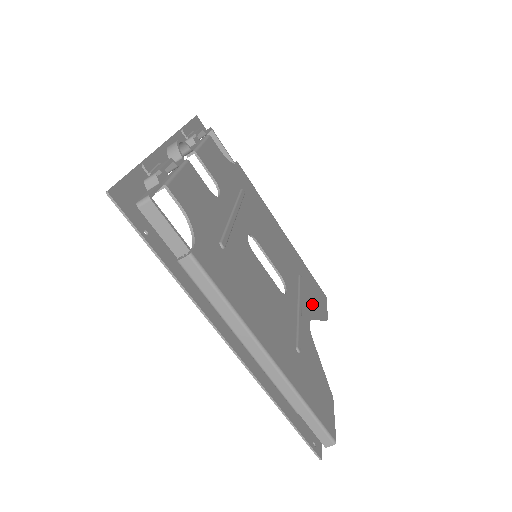
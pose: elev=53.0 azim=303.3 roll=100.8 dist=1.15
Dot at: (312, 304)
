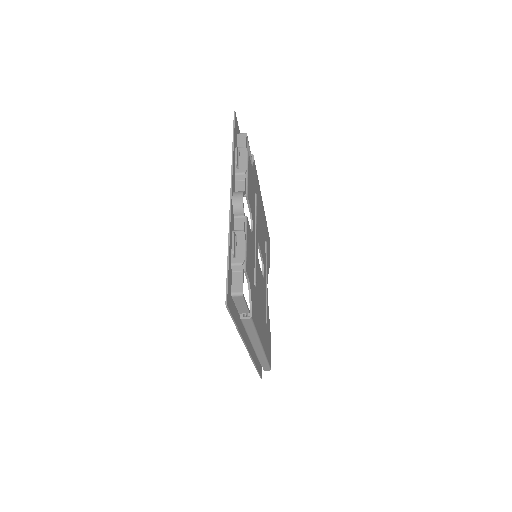
Dot at: occluded
